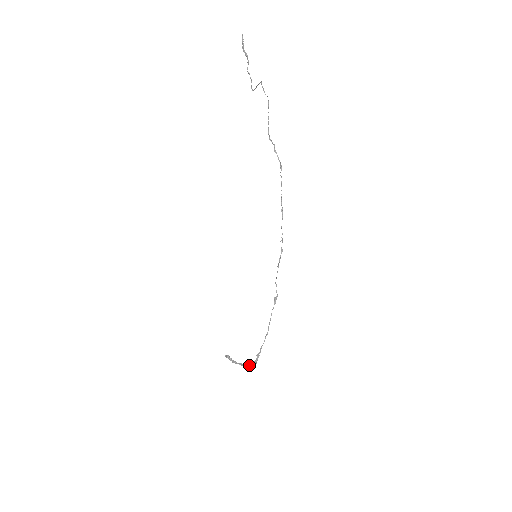
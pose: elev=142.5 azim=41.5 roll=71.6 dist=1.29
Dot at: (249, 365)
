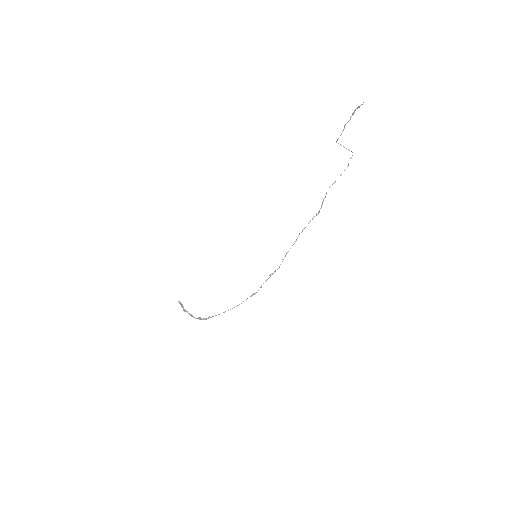
Dot at: (197, 318)
